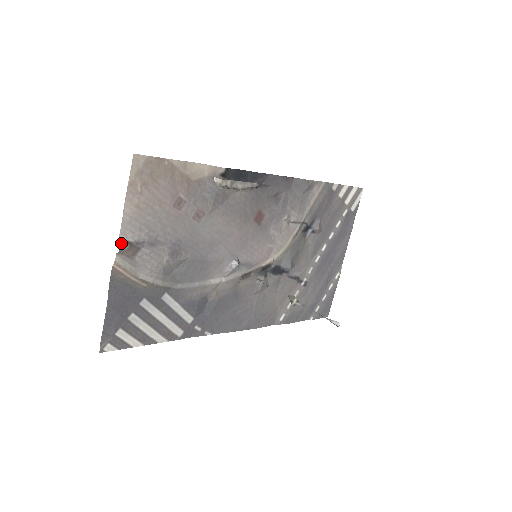
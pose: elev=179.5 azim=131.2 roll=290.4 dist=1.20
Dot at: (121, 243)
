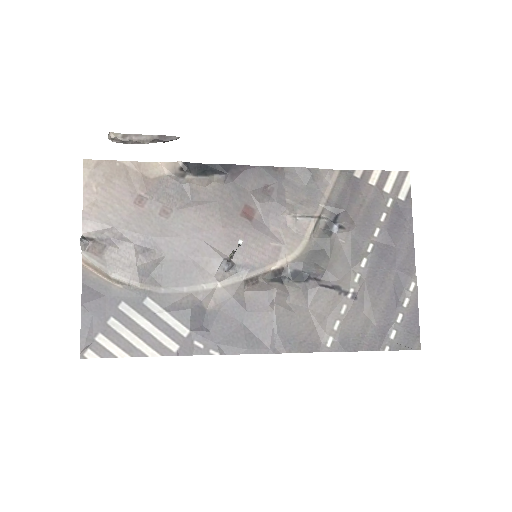
Dot at: (82, 238)
